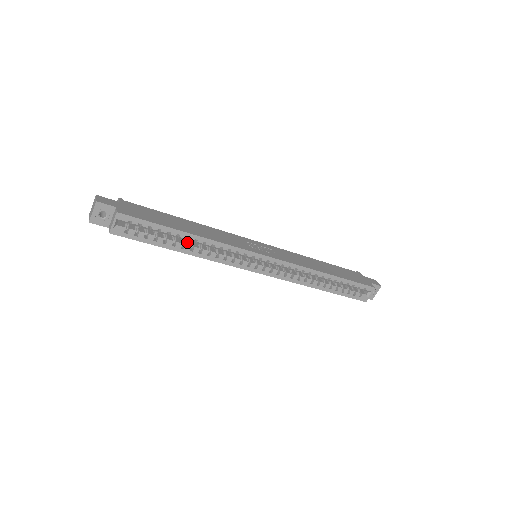
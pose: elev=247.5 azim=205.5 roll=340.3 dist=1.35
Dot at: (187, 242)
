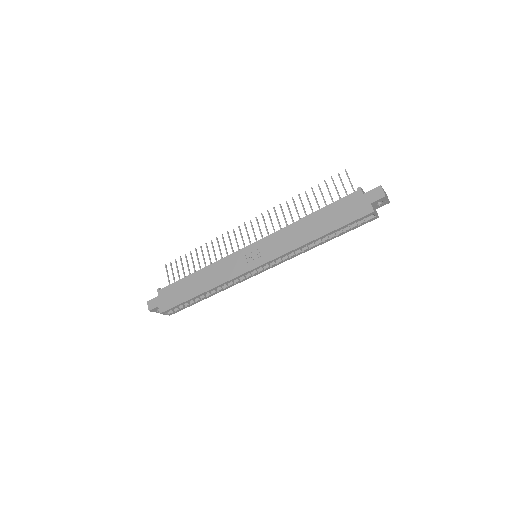
Dot at: occluded
